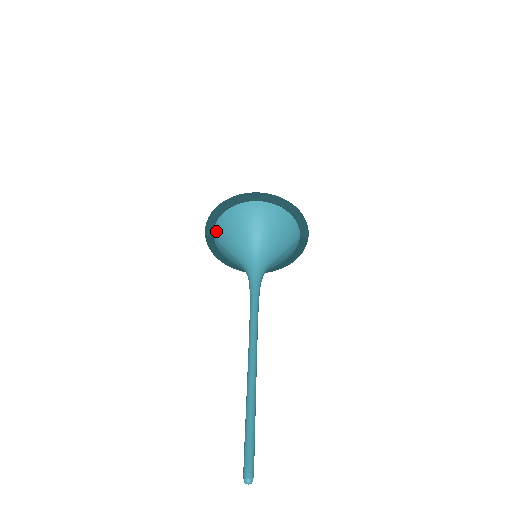
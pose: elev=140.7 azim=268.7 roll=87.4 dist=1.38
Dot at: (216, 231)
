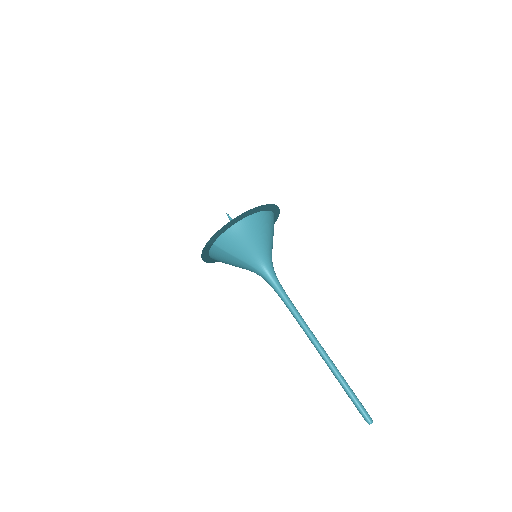
Dot at: (221, 241)
